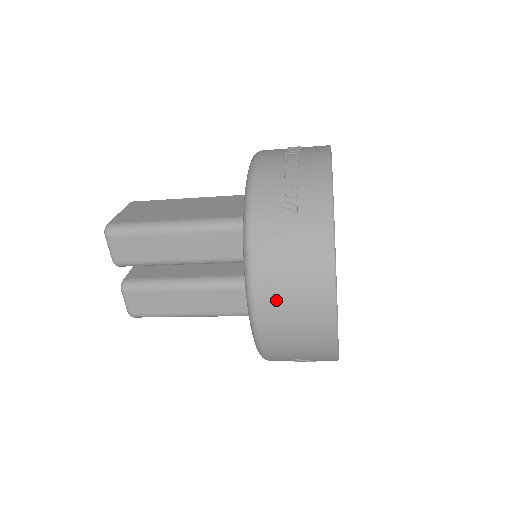
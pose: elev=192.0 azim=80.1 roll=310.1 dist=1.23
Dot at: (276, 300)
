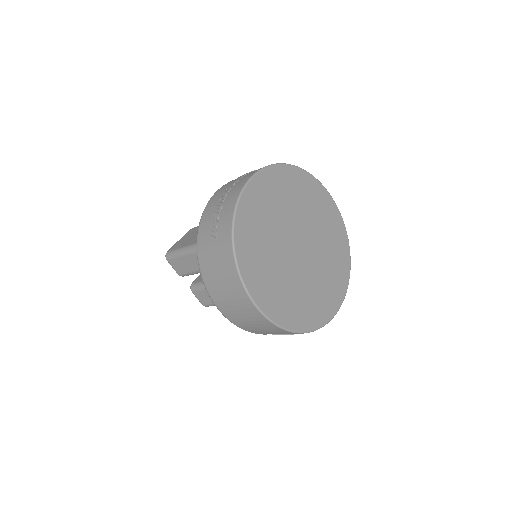
Dot at: (221, 298)
